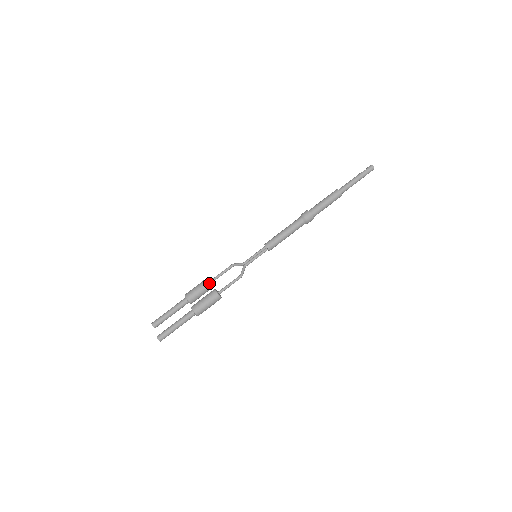
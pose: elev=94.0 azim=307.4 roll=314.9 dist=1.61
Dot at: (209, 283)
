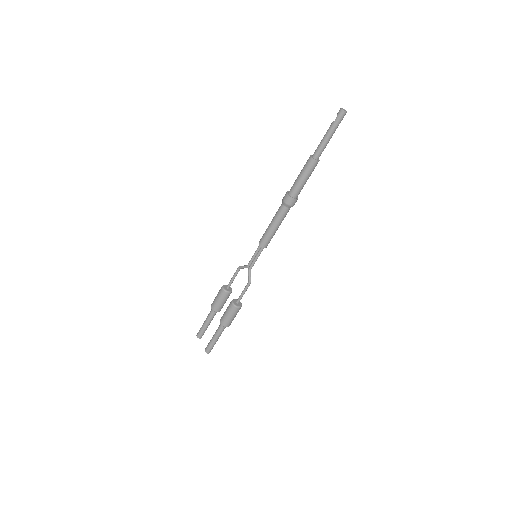
Dot at: (225, 293)
